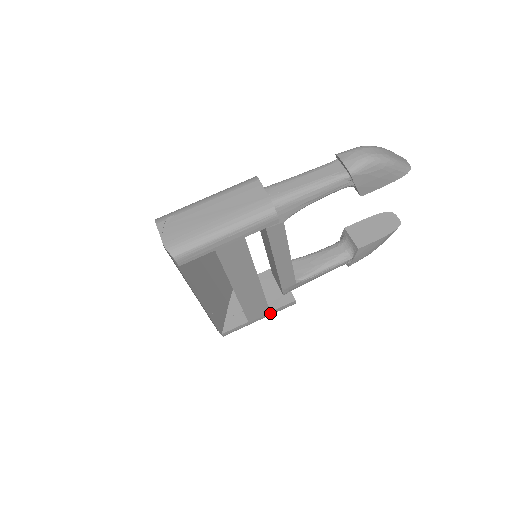
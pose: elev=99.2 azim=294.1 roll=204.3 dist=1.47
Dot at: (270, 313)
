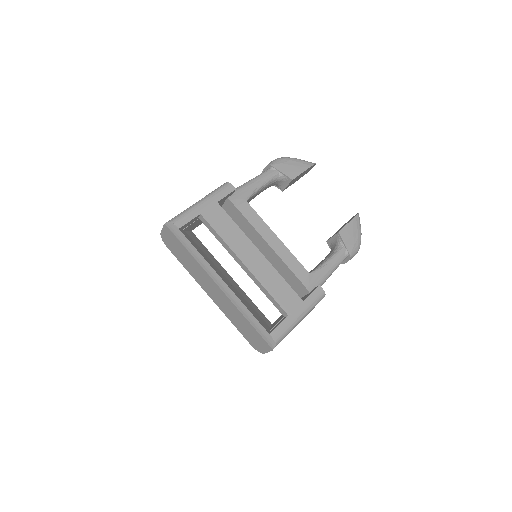
Dot at: (305, 304)
